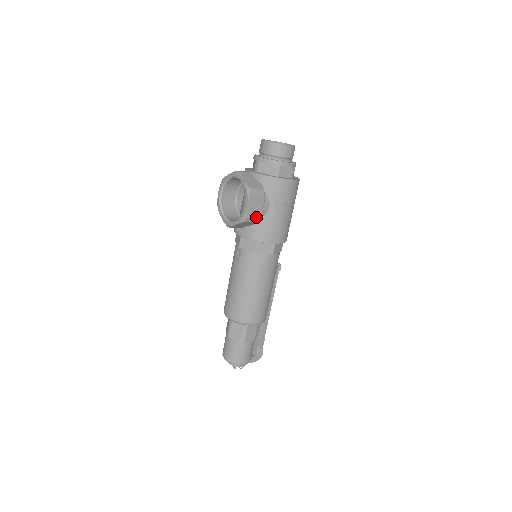
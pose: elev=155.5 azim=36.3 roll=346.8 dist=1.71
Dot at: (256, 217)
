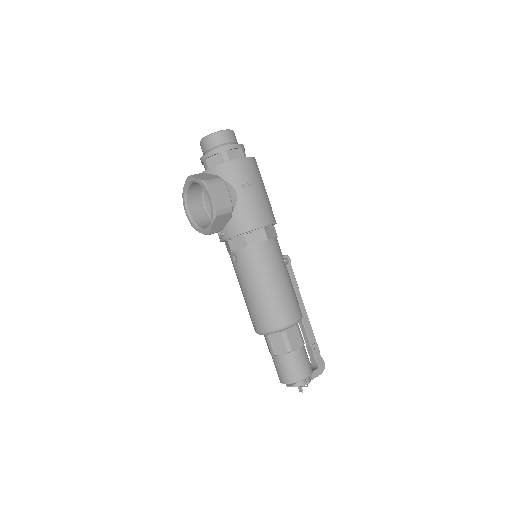
Dot at: (227, 207)
